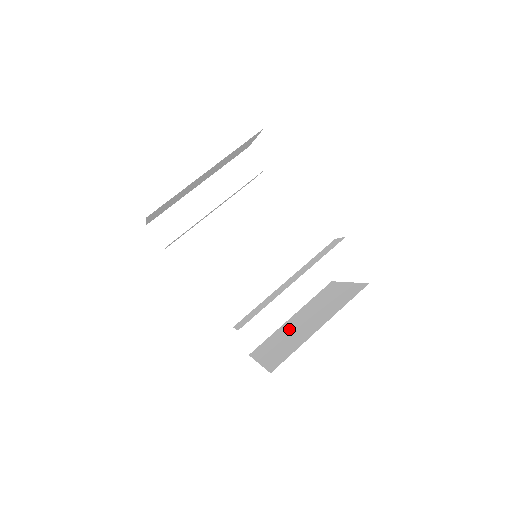
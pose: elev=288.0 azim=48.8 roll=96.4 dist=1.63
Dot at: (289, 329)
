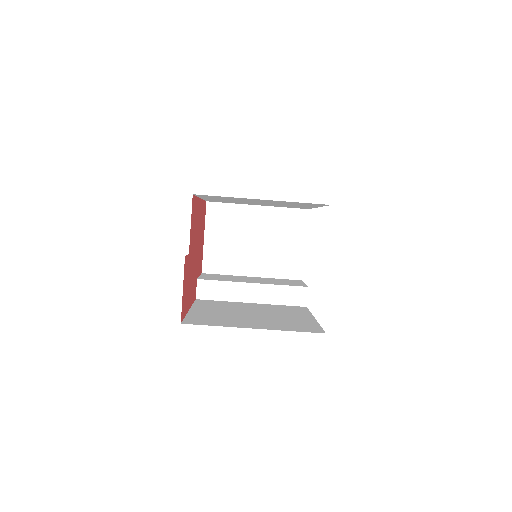
Dot at: (244, 228)
